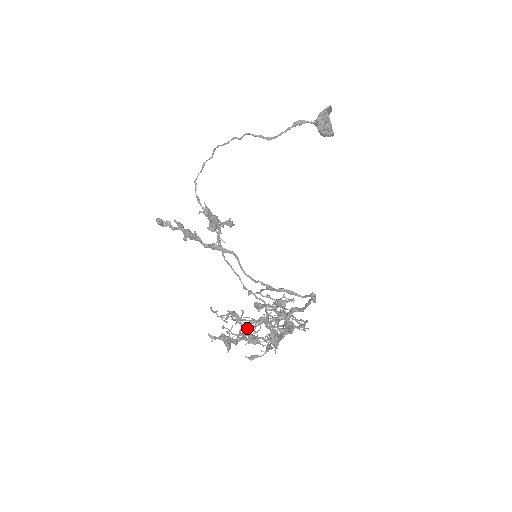
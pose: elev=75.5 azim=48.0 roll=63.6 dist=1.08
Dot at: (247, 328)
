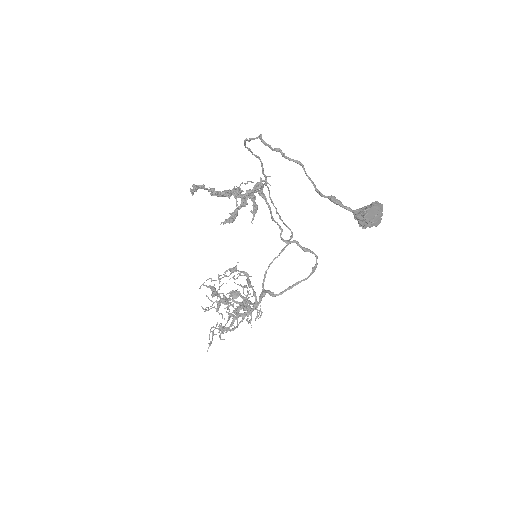
Dot at: (221, 302)
